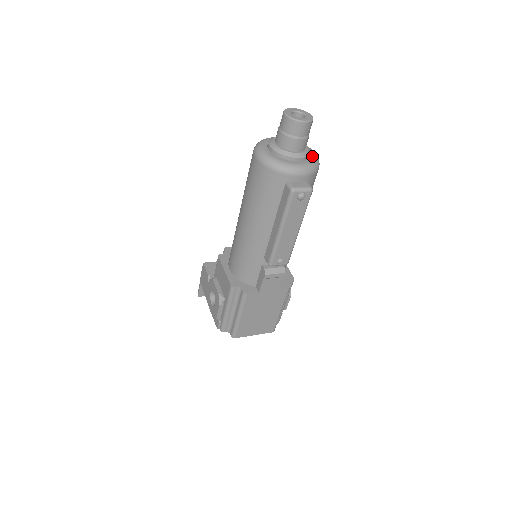
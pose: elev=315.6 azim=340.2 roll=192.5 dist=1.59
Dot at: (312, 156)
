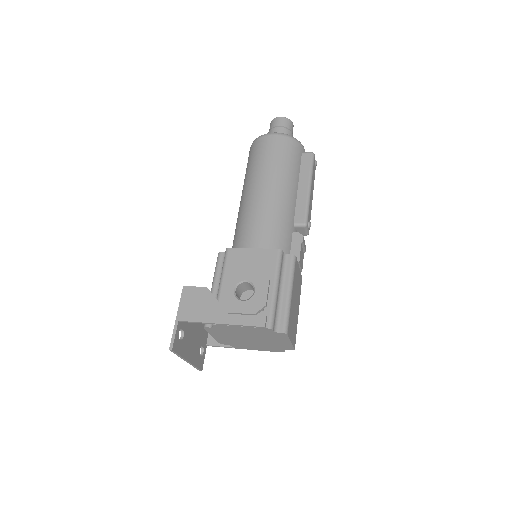
Dot at: occluded
